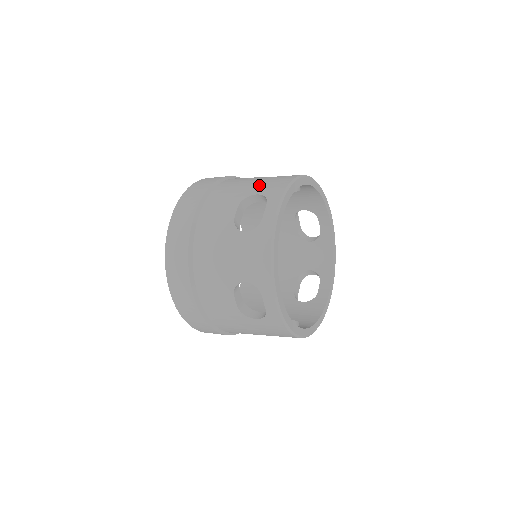
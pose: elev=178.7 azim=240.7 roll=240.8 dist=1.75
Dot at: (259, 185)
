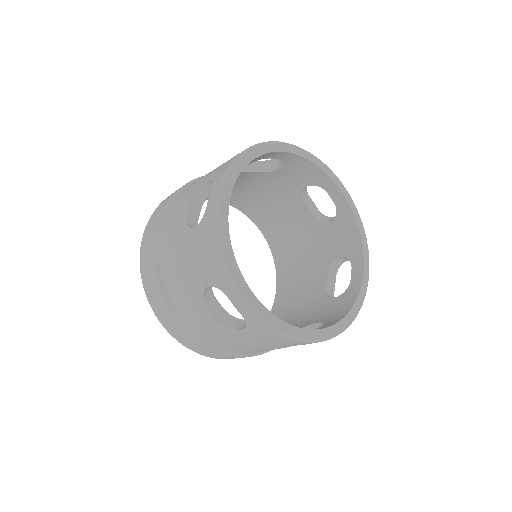
Dot at: (213, 171)
